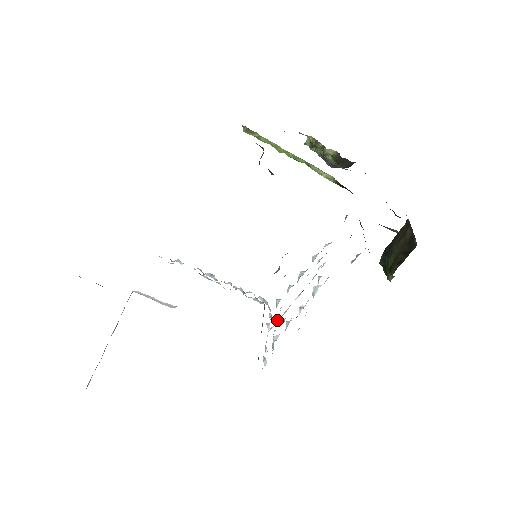
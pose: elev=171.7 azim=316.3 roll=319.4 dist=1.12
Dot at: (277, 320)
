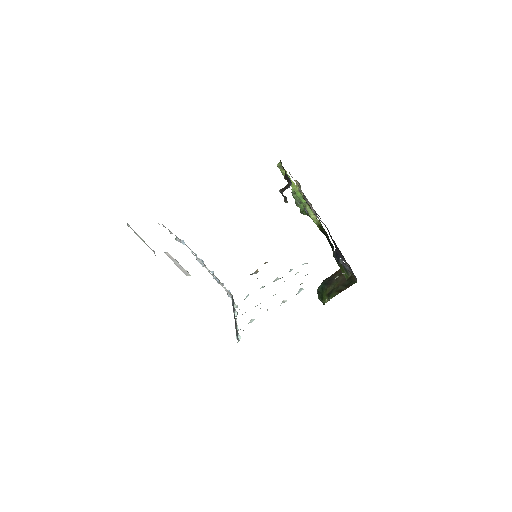
Dot at: occluded
